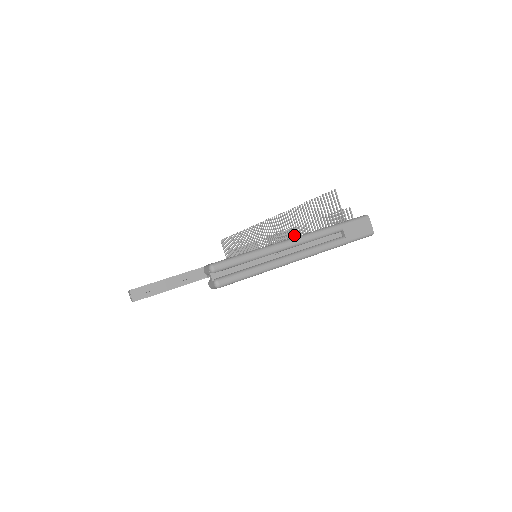
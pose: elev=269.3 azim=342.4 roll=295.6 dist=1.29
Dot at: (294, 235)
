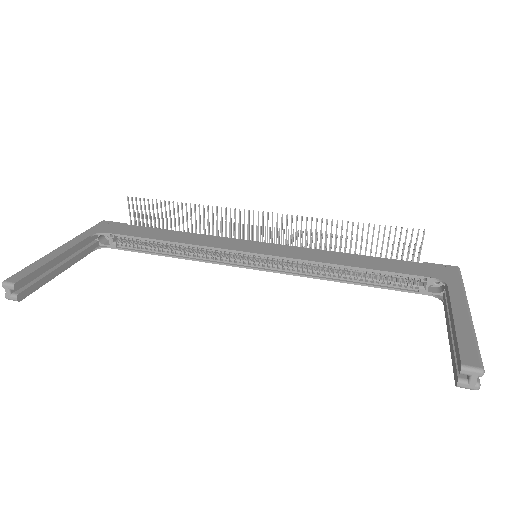
Dot at: occluded
